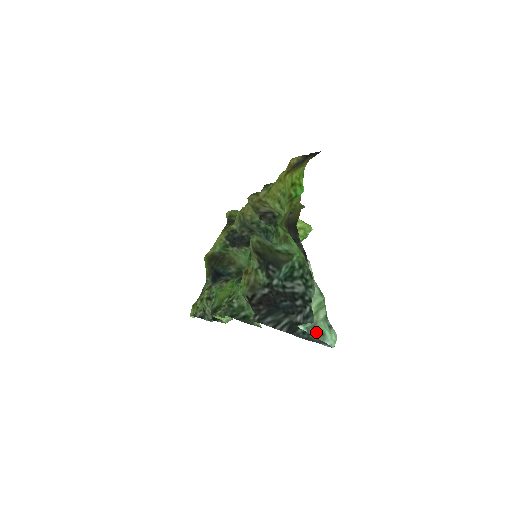
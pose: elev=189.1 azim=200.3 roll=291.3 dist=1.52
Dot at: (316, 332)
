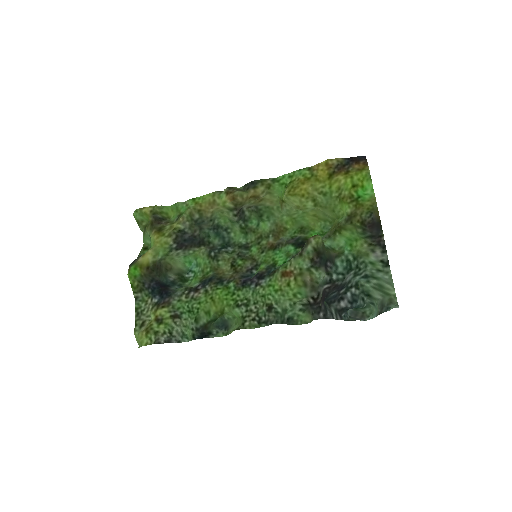
Dot at: (379, 310)
